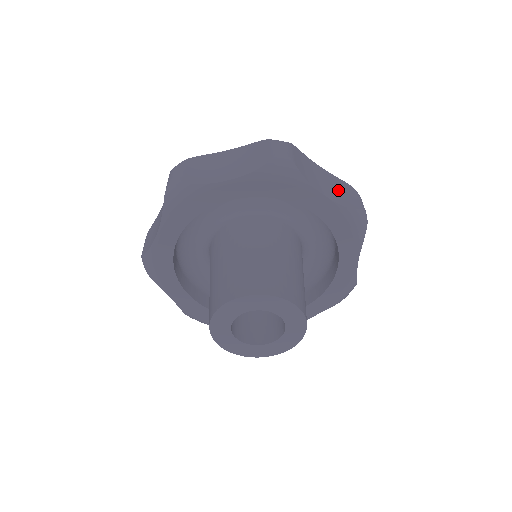
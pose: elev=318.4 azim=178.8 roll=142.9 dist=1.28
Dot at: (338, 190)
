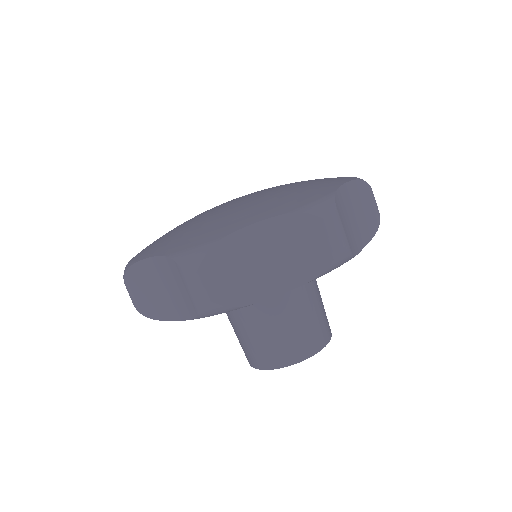
Dot at: (363, 211)
